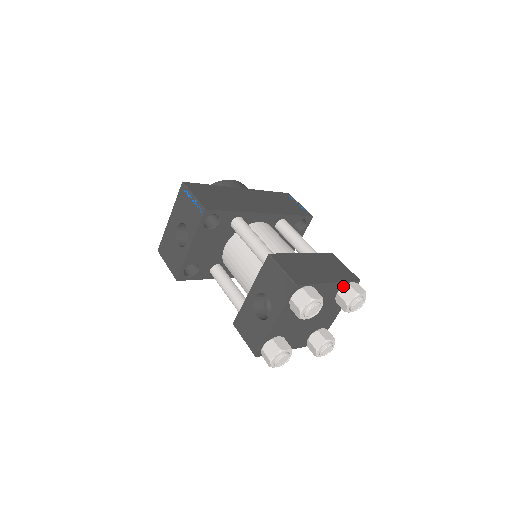
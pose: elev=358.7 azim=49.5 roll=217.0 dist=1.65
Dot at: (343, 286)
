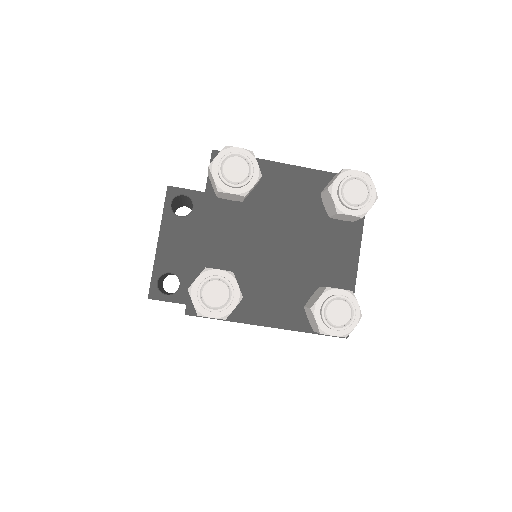
Dot at: (329, 182)
